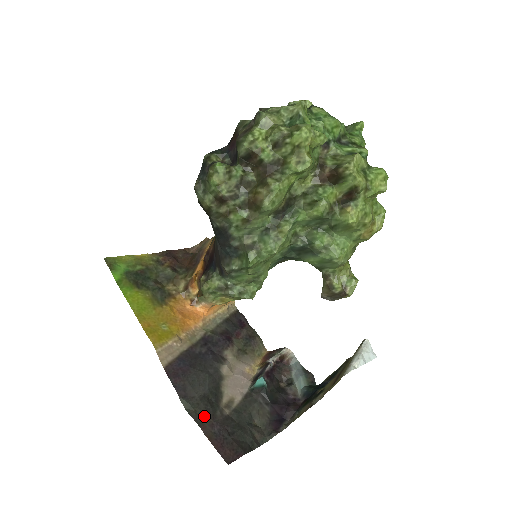
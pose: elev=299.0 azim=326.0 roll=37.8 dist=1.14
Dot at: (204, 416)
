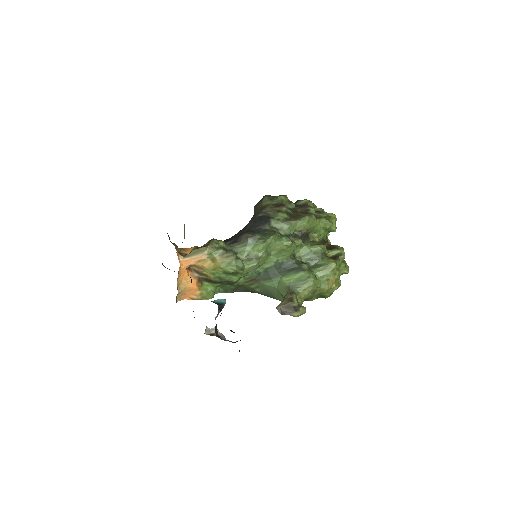
Dot at: occluded
